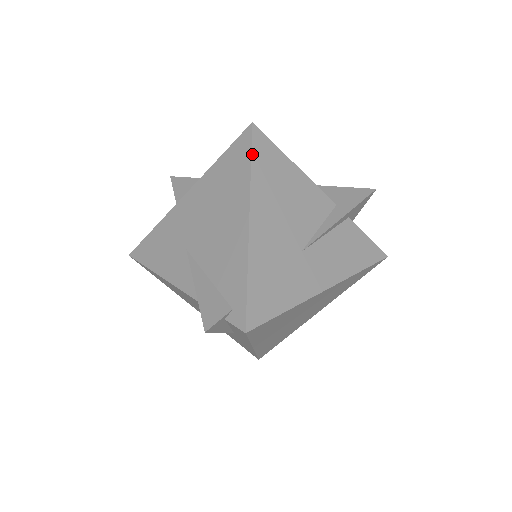
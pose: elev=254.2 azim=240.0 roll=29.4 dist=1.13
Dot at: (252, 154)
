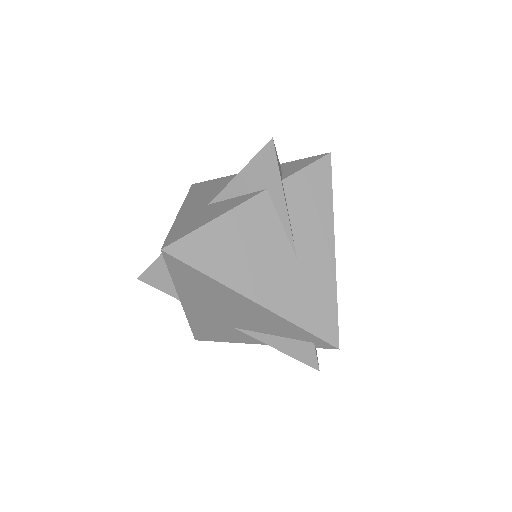
Dot at: (195, 268)
